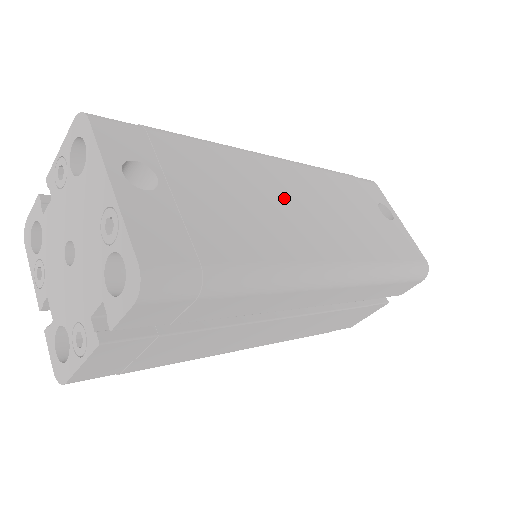
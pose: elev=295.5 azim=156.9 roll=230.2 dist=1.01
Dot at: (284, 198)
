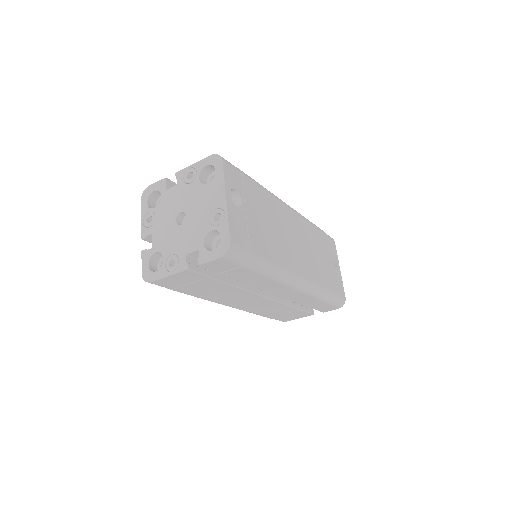
Dot at: (288, 232)
